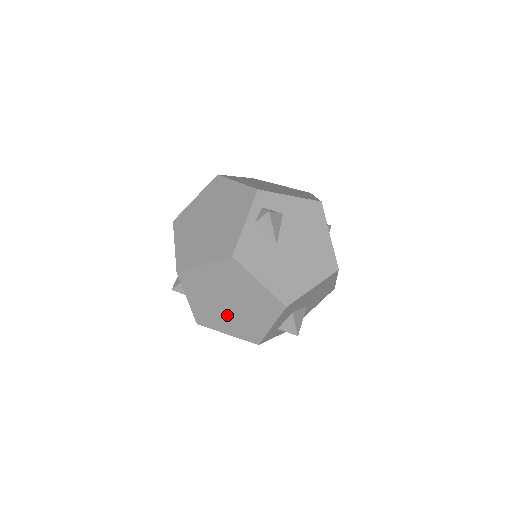
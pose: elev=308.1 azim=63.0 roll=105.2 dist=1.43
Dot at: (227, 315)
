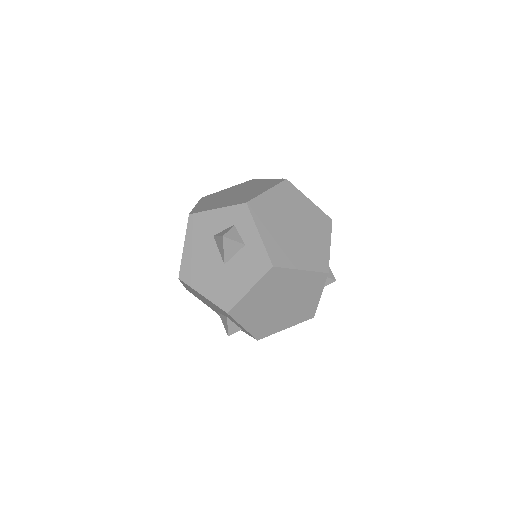
Dot at: occluded
